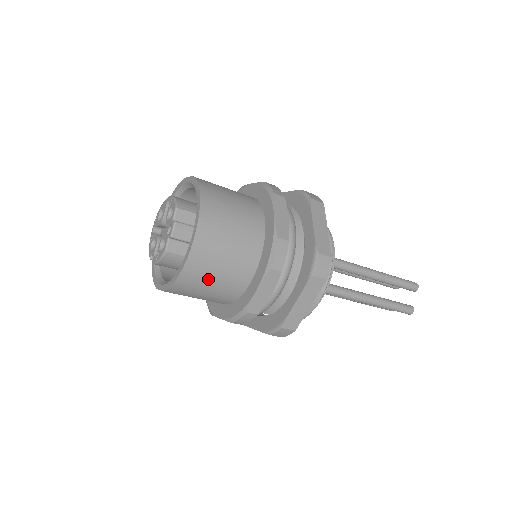
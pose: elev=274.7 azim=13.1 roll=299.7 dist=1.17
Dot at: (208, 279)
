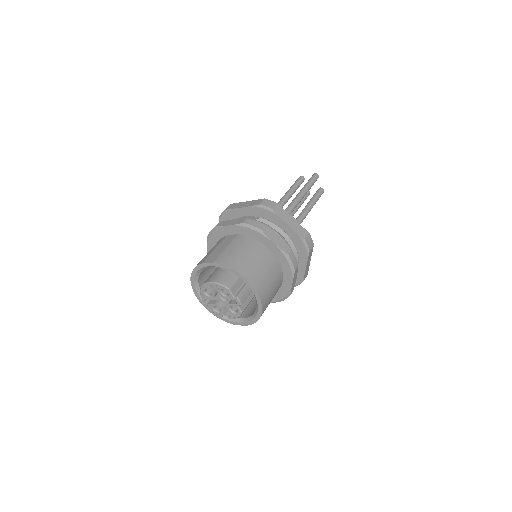
Dot at: (269, 303)
